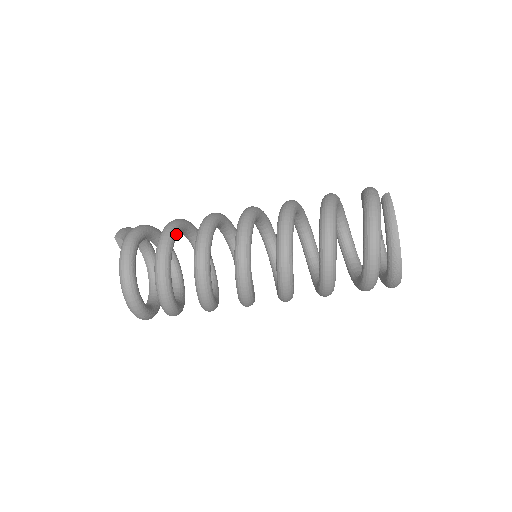
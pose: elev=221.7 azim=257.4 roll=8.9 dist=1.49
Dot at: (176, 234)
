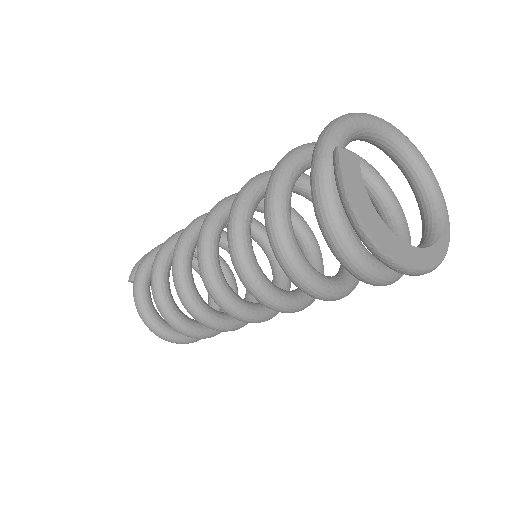
Dot at: (165, 266)
